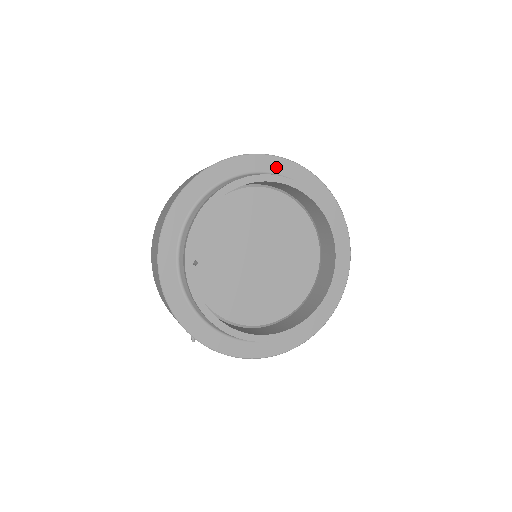
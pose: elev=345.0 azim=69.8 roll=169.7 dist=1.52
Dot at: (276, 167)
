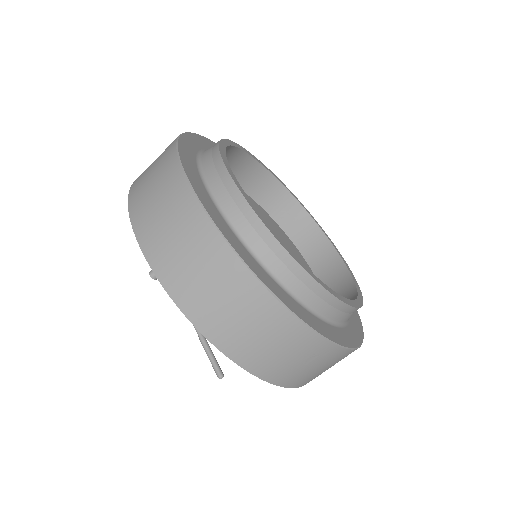
Dot at: occluded
